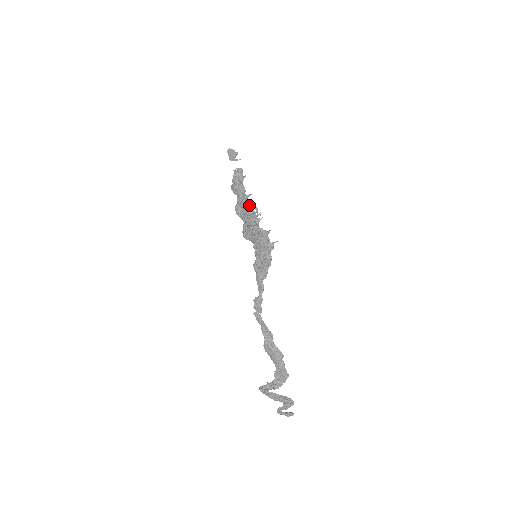
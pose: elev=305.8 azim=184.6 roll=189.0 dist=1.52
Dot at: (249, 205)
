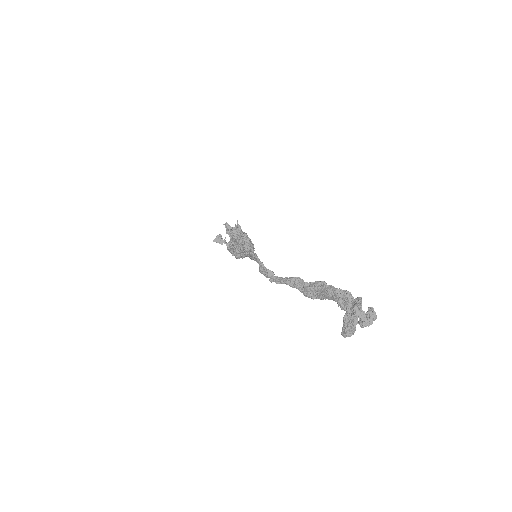
Dot at: occluded
